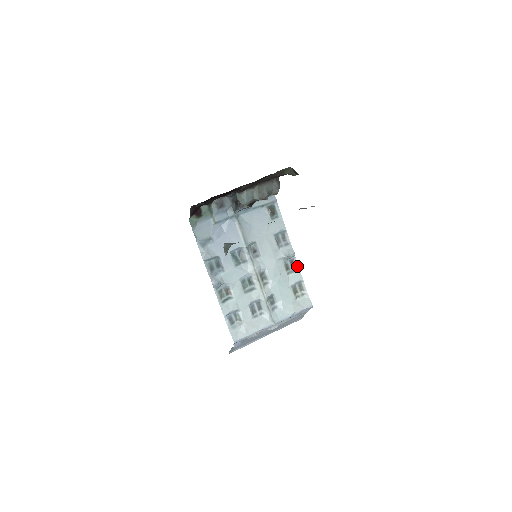
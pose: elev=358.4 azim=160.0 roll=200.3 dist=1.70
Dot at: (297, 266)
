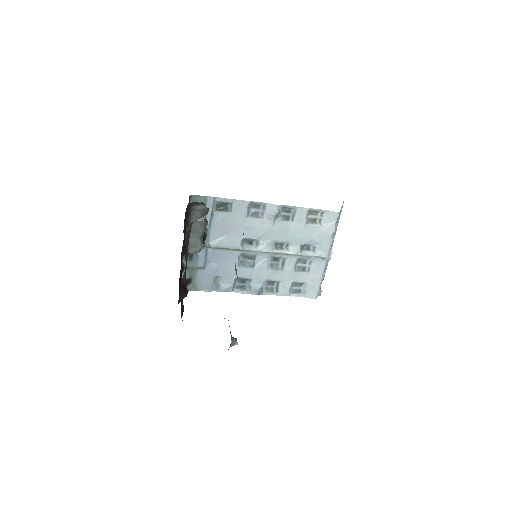
Dot at: (292, 207)
